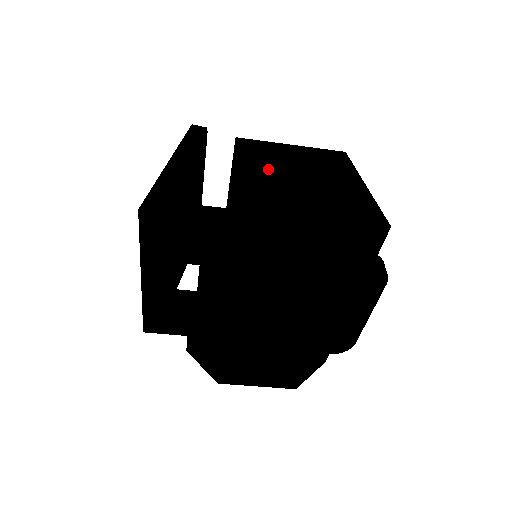
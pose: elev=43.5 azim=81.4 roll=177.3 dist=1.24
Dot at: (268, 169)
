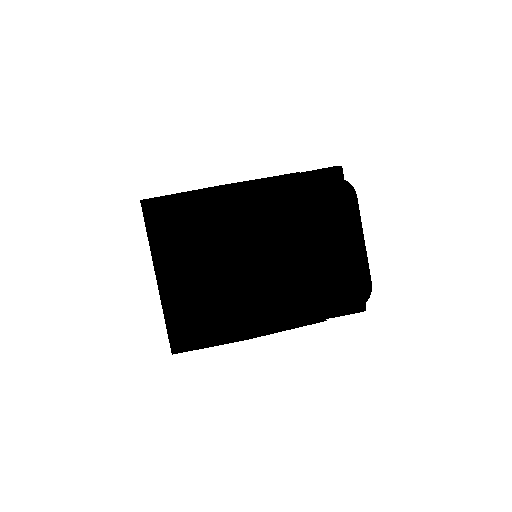
Dot at: occluded
